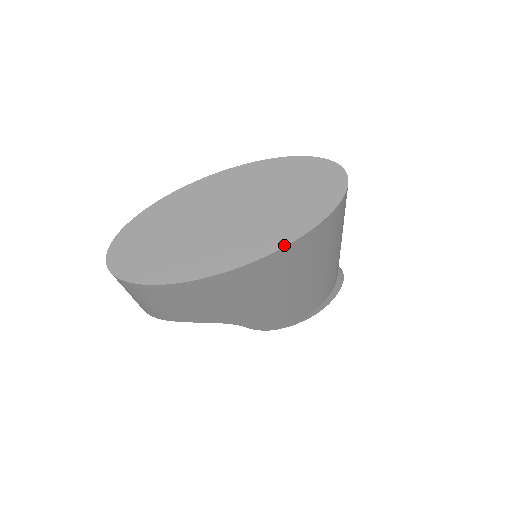
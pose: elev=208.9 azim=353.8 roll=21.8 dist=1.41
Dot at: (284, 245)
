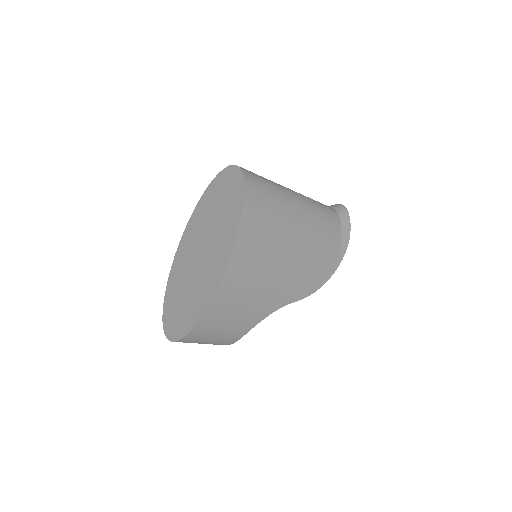
Dot at: (233, 243)
